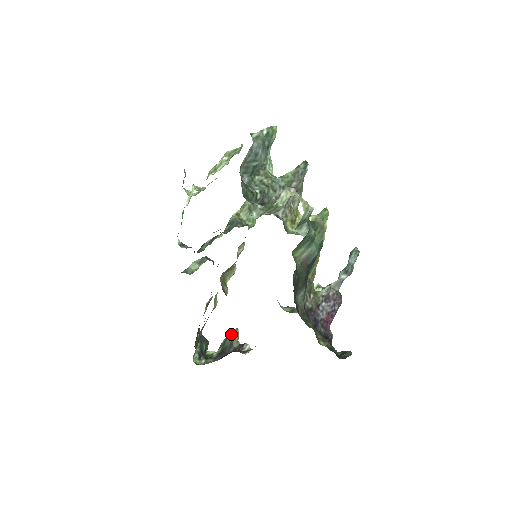
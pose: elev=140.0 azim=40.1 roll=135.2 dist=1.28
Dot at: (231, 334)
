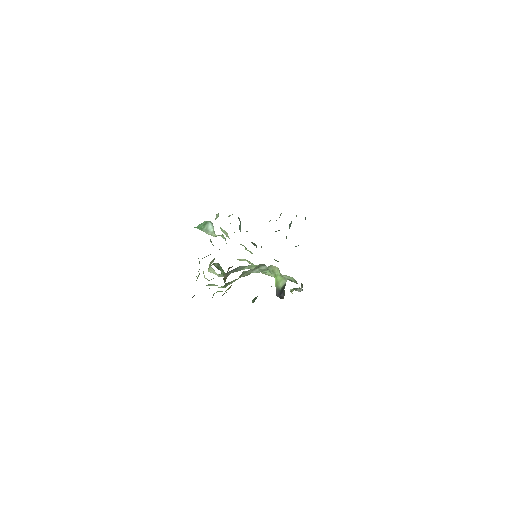
Dot at: occluded
